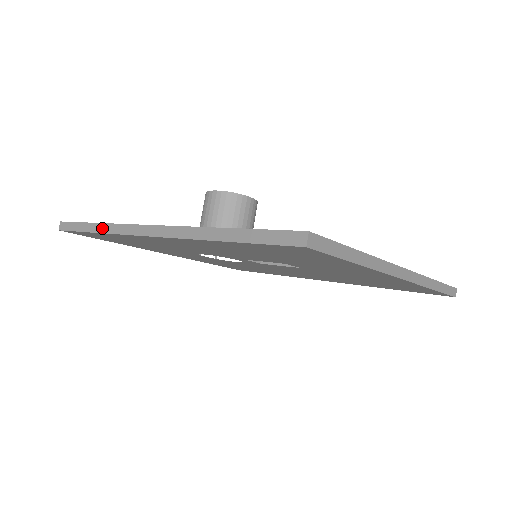
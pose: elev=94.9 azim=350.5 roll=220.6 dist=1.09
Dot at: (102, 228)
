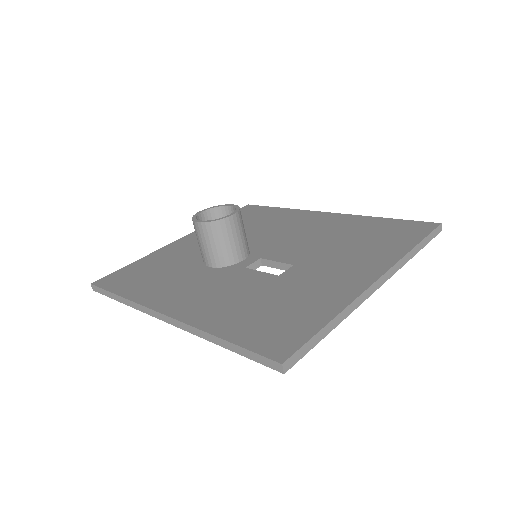
Dot at: (127, 303)
